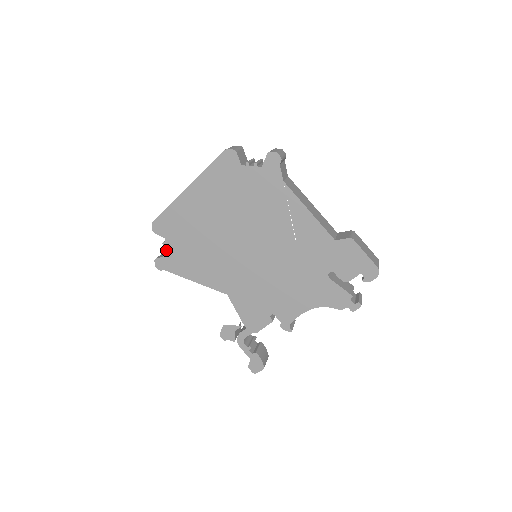
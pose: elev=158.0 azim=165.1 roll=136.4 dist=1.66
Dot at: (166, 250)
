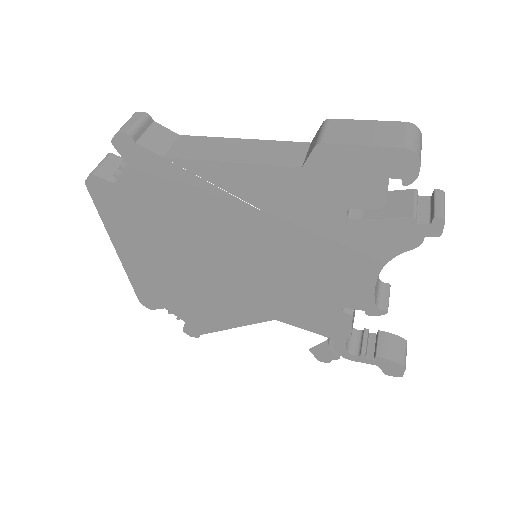
Dot at: (179, 317)
